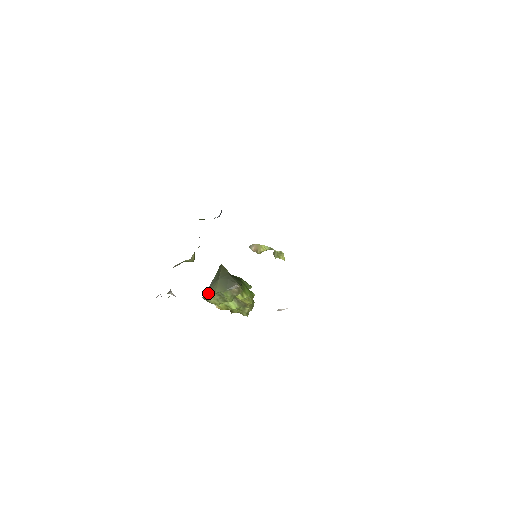
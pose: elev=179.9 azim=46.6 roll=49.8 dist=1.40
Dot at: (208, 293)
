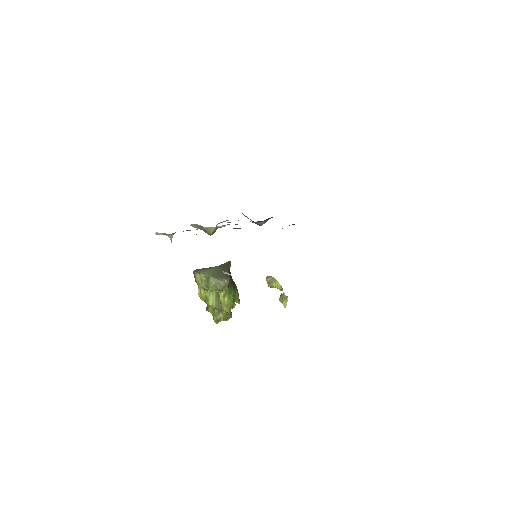
Dot at: (200, 270)
